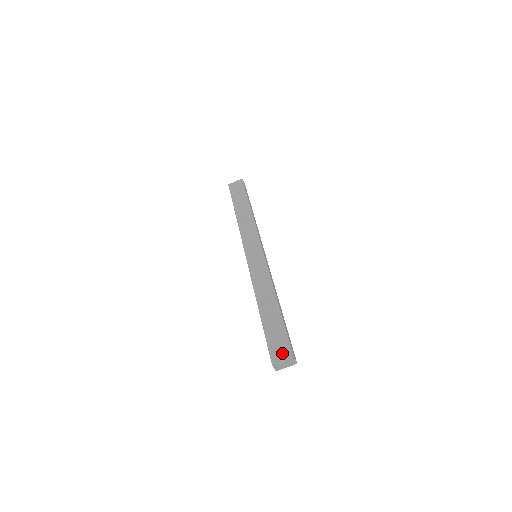
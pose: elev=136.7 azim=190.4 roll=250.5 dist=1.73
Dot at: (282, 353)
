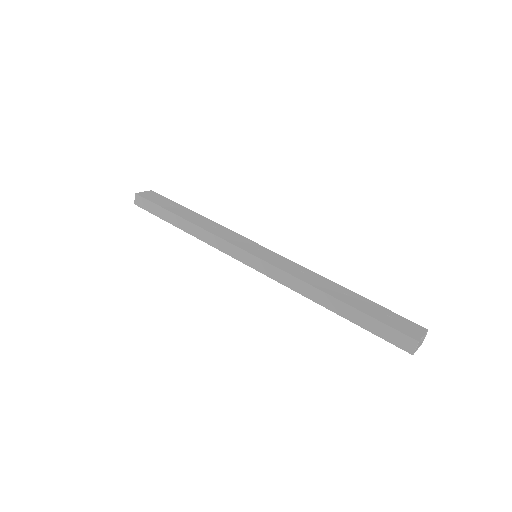
Dot at: (413, 328)
